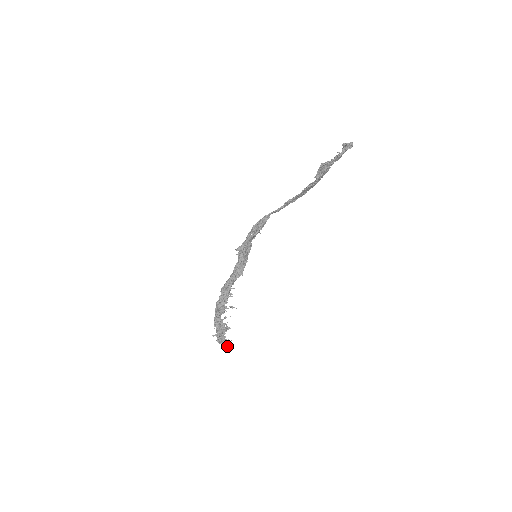
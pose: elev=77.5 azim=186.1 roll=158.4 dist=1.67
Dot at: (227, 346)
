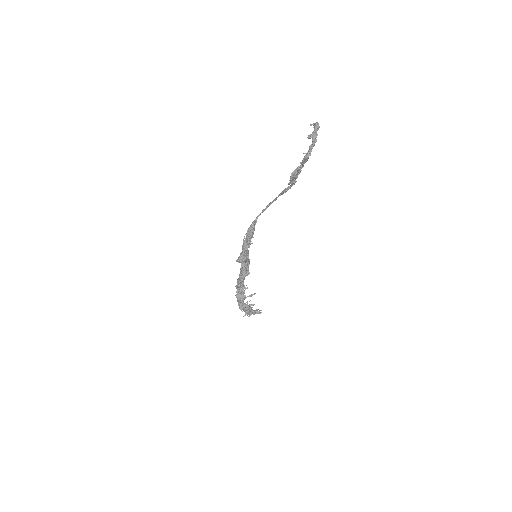
Dot at: (257, 313)
